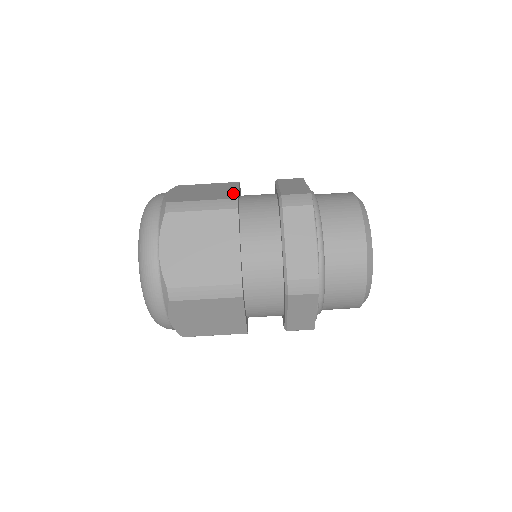
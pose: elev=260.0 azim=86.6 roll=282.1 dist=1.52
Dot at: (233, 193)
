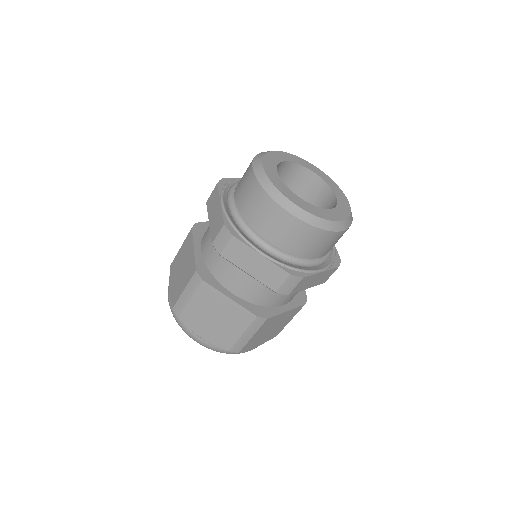
Dot at: (192, 261)
